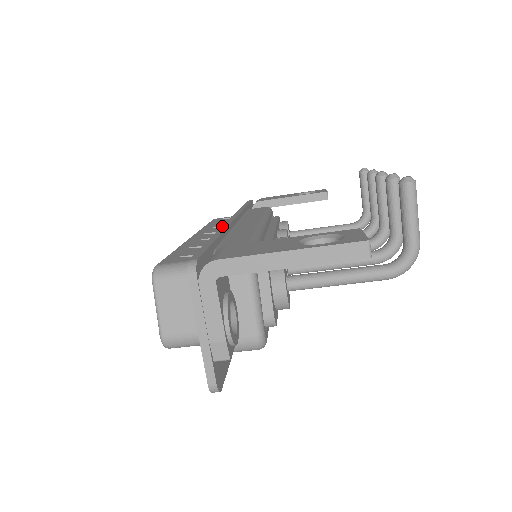
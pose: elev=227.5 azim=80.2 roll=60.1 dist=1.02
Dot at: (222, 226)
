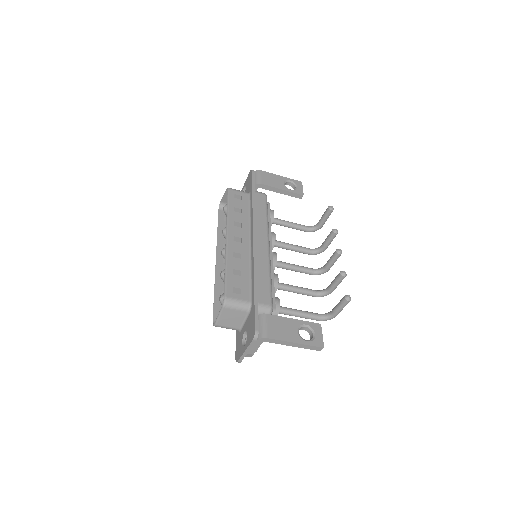
Dot at: (254, 260)
